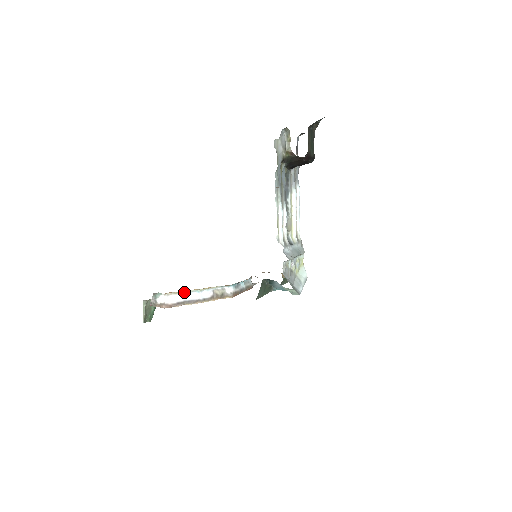
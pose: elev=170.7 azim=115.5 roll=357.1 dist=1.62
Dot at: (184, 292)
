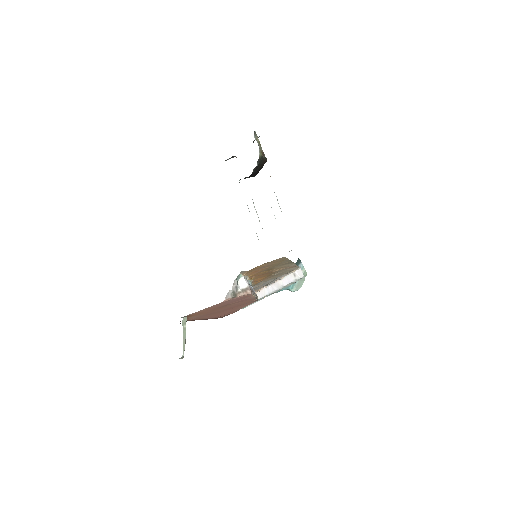
Dot at: (248, 279)
